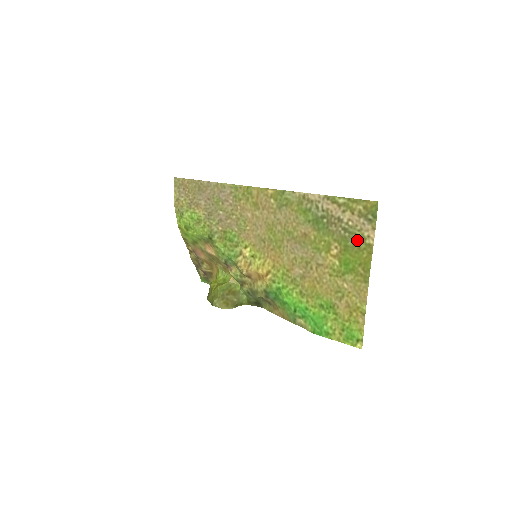
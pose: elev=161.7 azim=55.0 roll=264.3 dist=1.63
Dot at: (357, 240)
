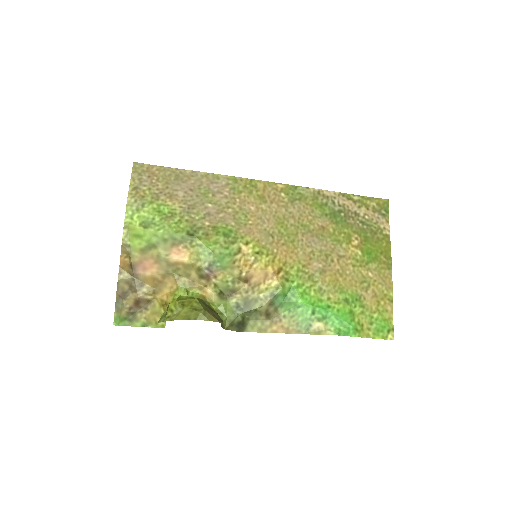
Dot at: (375, 231)
